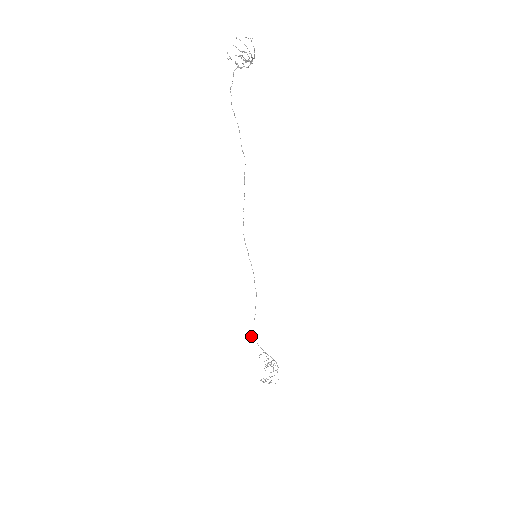
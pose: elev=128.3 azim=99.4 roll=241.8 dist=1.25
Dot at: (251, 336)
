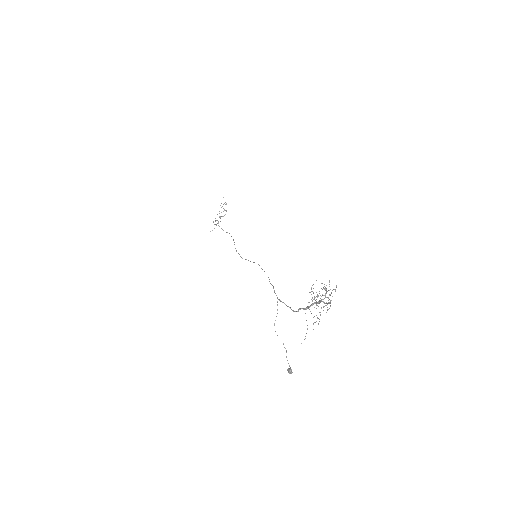
Dot at: occluded
